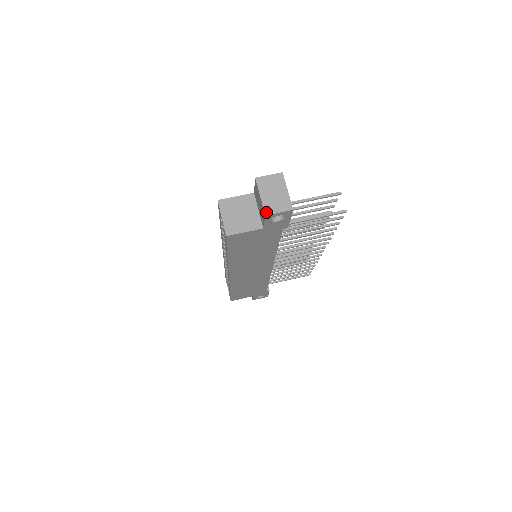
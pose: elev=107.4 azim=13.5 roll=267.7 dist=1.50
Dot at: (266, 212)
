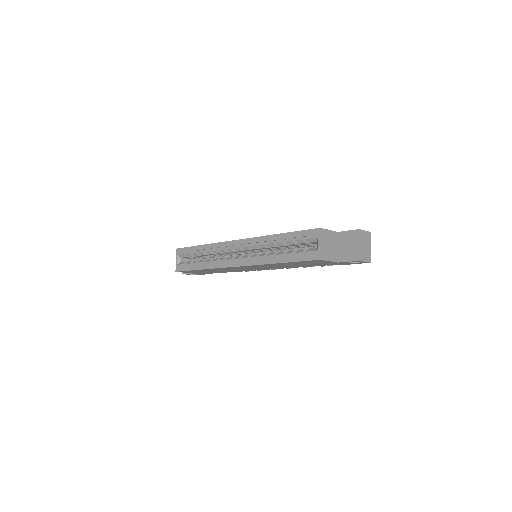
Dot at: (360, 258)
